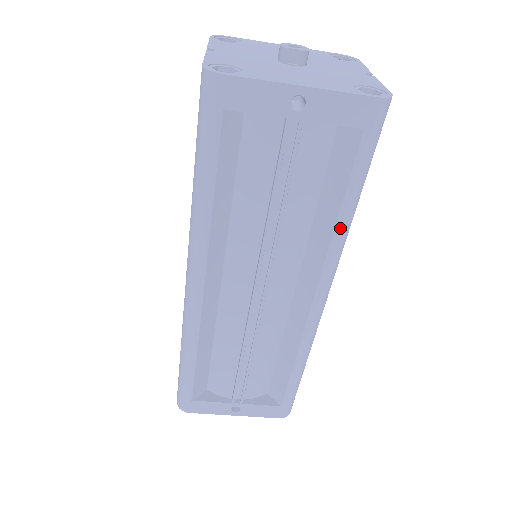
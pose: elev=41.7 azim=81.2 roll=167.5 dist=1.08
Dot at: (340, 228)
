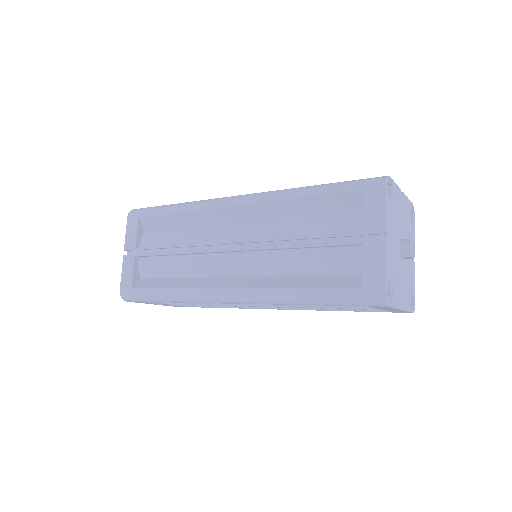
Dot at: (330, 310)
